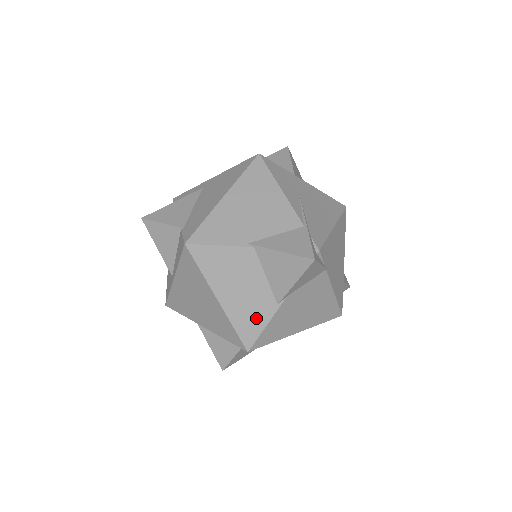
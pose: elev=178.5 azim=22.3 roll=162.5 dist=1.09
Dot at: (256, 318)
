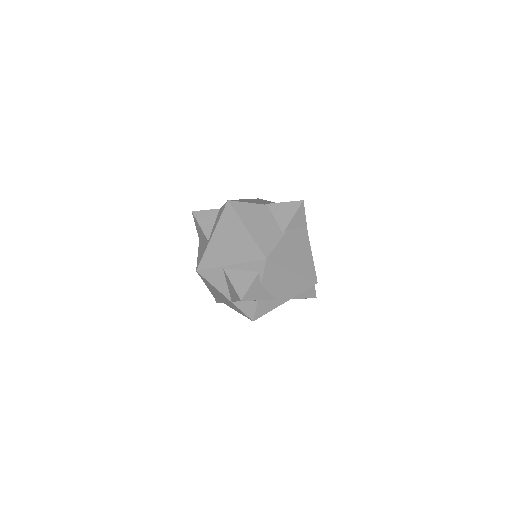
Dot at: (270, 240)
